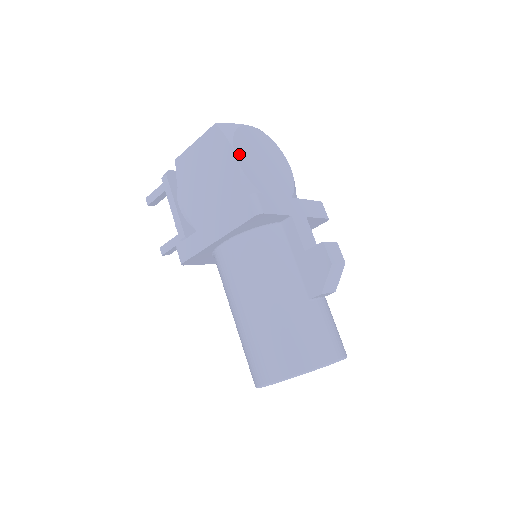
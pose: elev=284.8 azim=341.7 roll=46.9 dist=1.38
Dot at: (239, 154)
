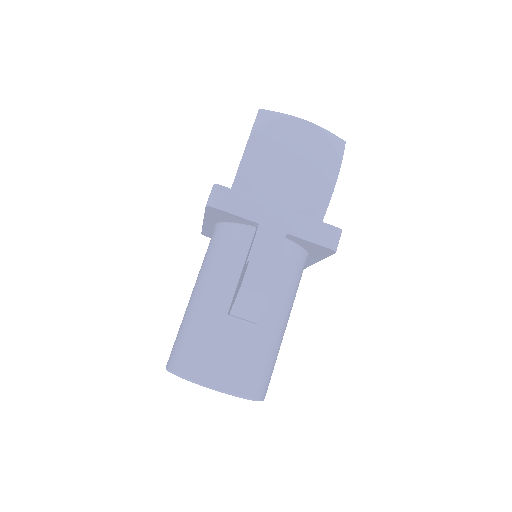
Dot at: (254, 144)
